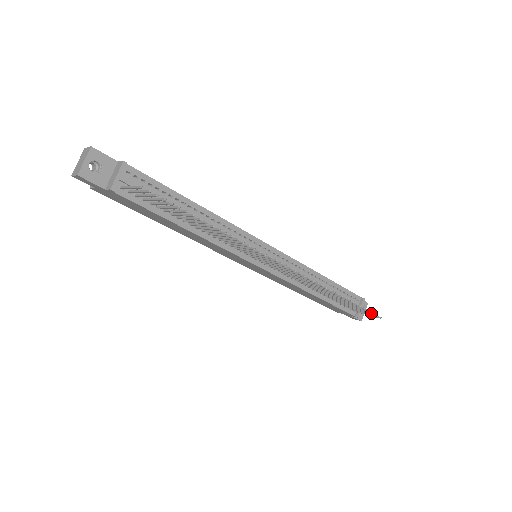
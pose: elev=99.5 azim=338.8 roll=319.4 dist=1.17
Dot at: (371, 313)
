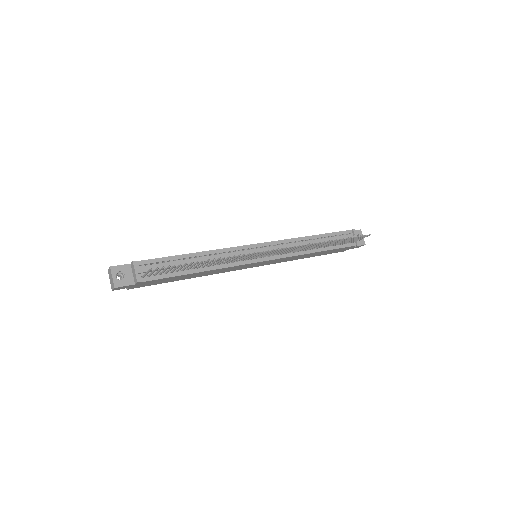
Dot at: (361, 236)
